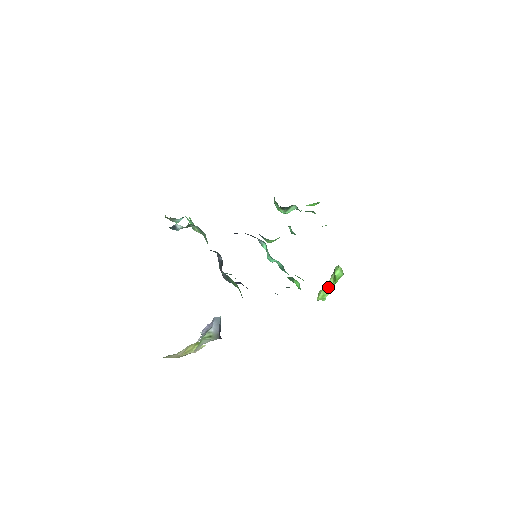
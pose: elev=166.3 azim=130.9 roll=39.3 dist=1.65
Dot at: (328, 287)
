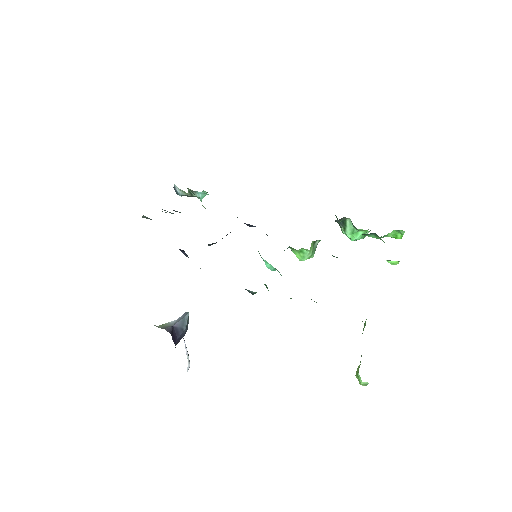
Dot at: occluded
